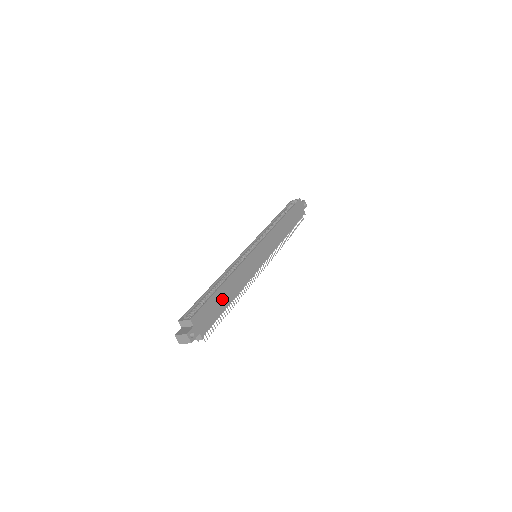
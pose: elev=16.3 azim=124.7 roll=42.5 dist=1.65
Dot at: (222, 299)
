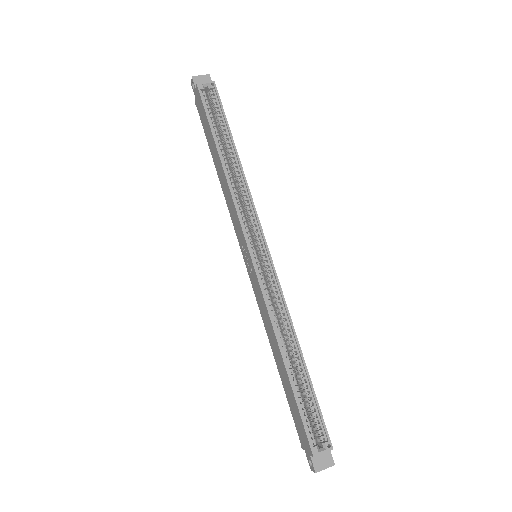
Dot at: occluded
